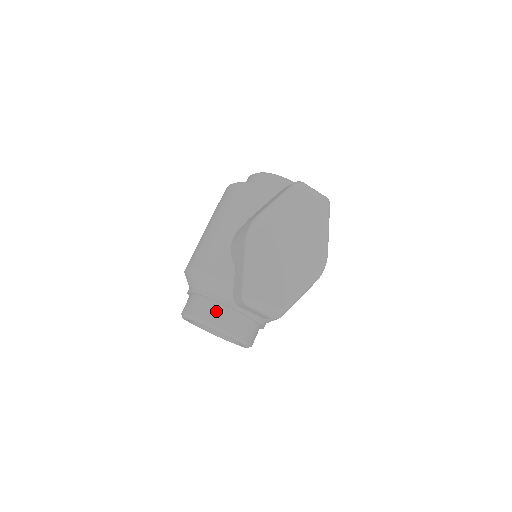
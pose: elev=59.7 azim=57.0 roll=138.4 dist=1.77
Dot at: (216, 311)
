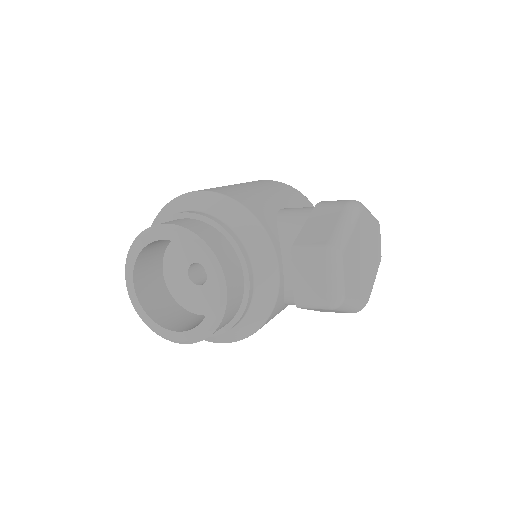
Dot at: (228, 252)
